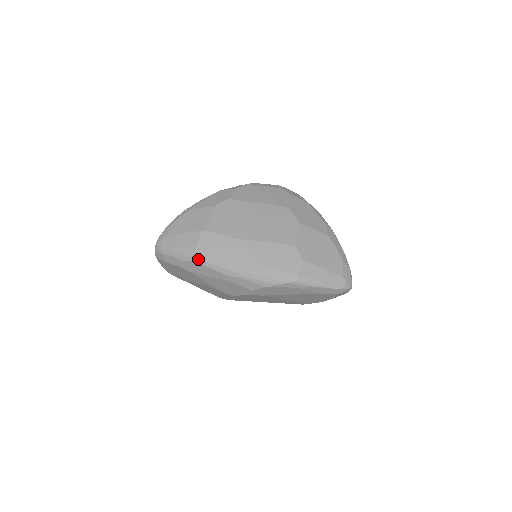
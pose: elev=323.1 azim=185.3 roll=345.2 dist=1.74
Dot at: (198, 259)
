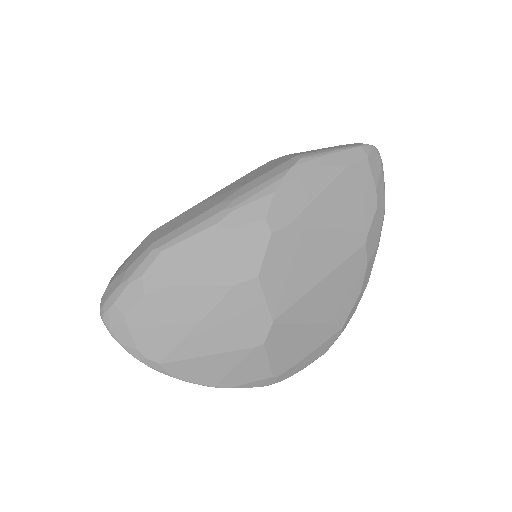
Dot at: (161, 245)
